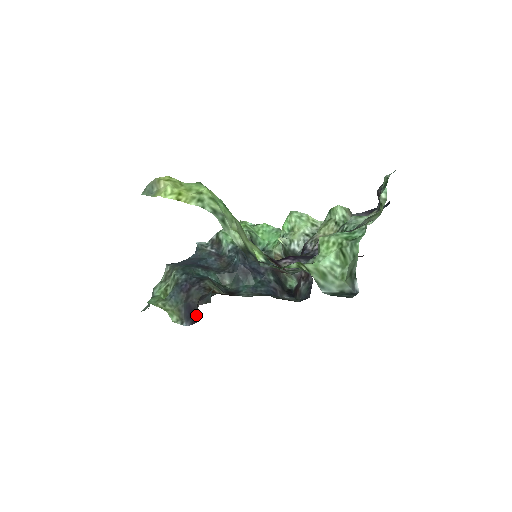
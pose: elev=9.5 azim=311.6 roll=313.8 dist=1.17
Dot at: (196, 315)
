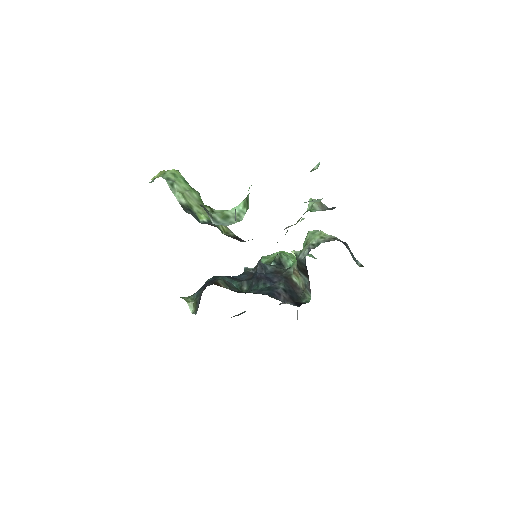
Dot at: occluded
